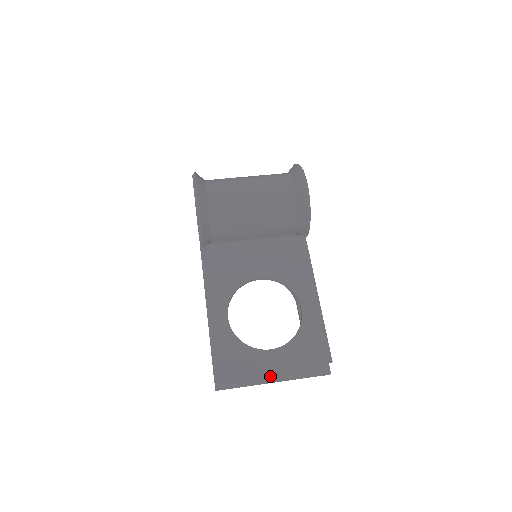
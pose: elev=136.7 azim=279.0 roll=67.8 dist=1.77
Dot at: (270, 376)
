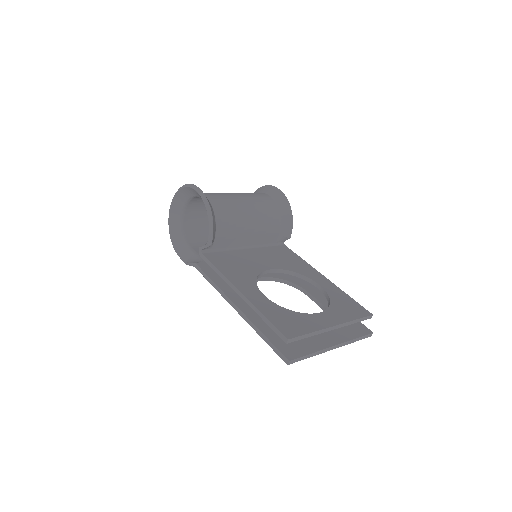
Dot at: (328, 342)
